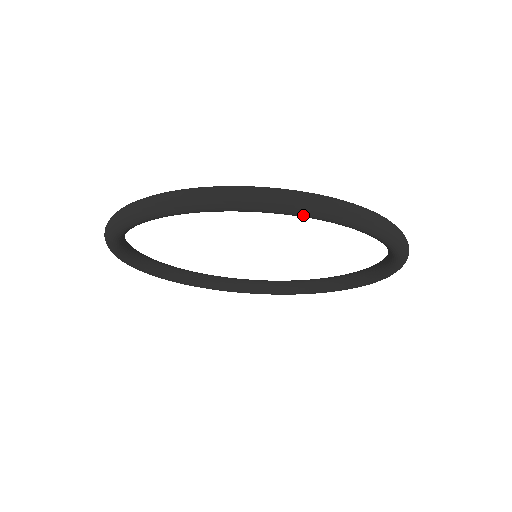
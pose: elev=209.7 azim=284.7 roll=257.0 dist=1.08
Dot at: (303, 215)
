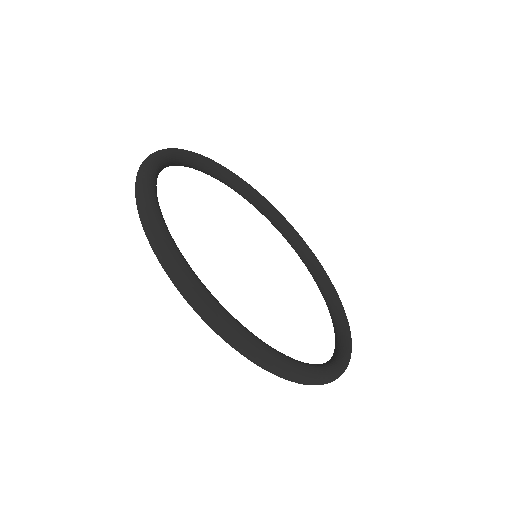
Dot at: occluded
